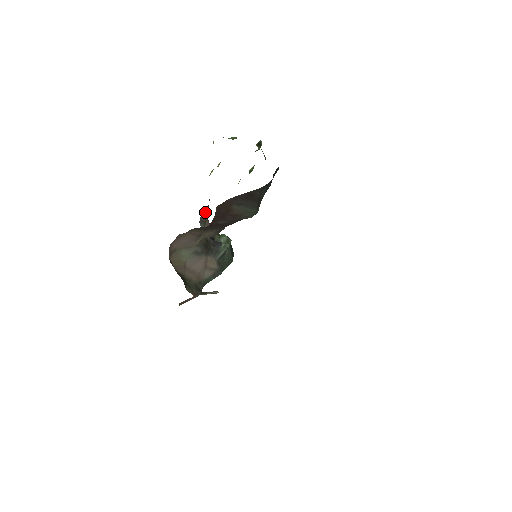
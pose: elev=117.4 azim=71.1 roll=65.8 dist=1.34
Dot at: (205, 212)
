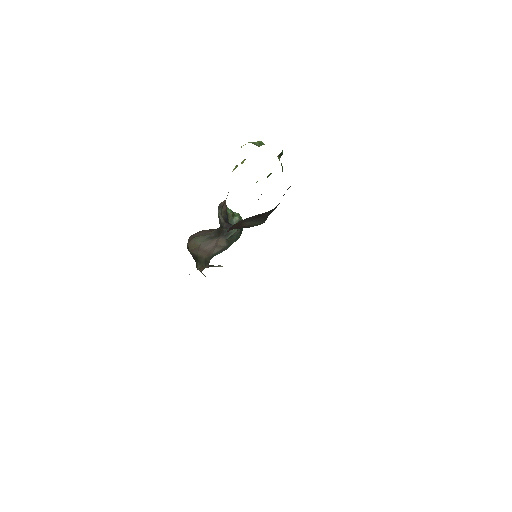
Dot at: (224, 200)
